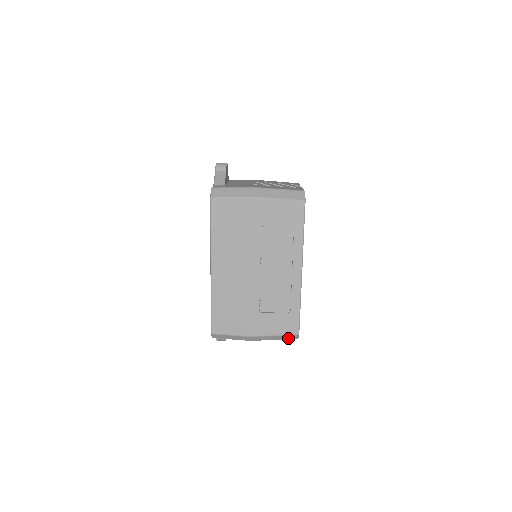
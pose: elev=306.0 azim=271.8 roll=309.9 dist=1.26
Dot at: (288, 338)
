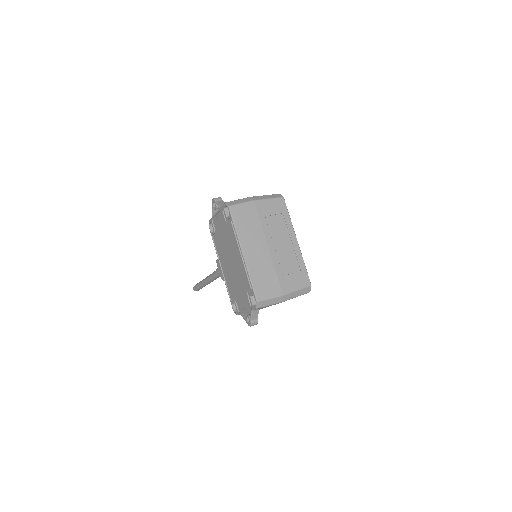
Dot at: (305, 292)
